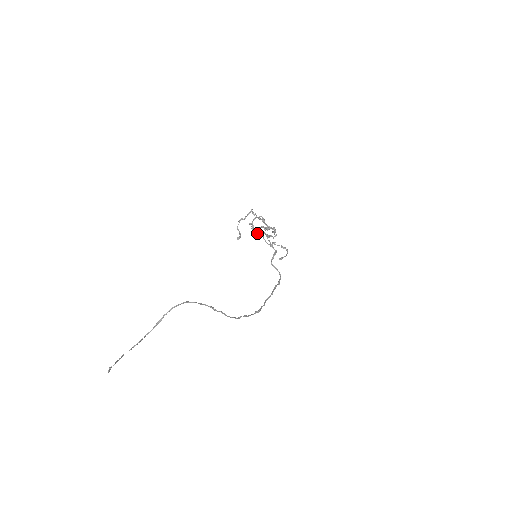
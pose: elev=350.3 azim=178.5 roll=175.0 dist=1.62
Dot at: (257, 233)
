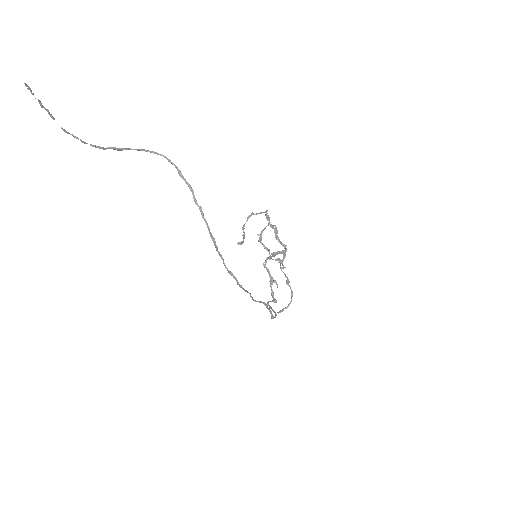
Dot at: (264, 245)
